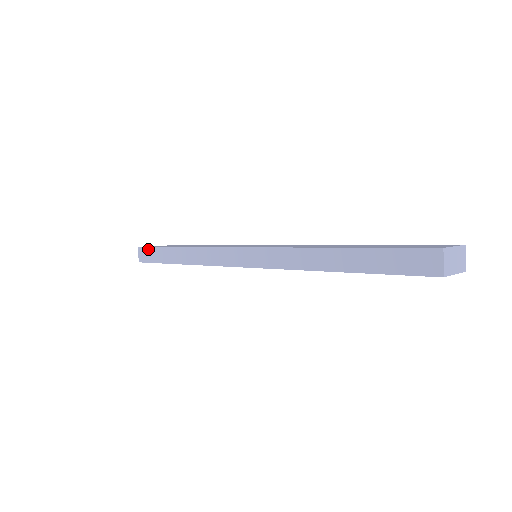
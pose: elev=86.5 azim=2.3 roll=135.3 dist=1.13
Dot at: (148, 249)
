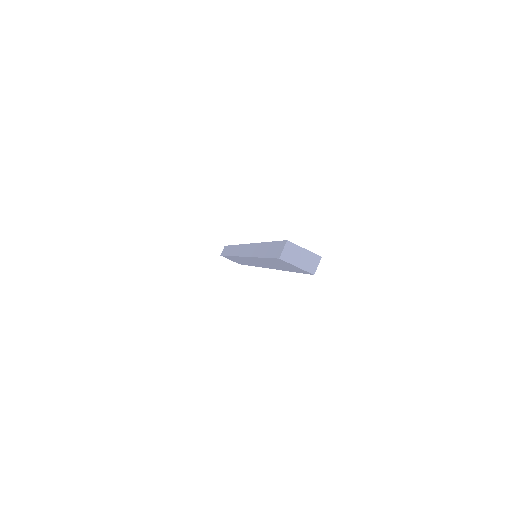
Dot at: (226, 247)
